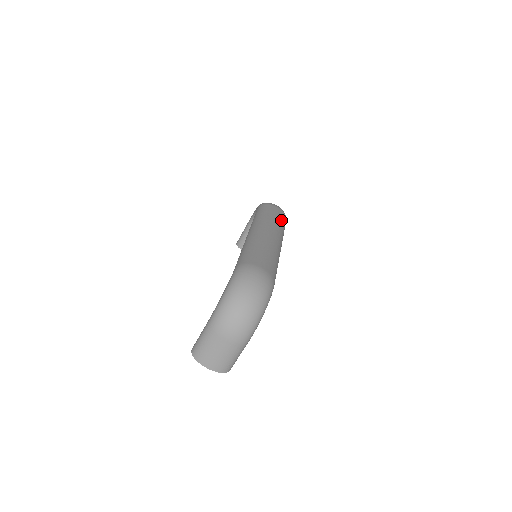
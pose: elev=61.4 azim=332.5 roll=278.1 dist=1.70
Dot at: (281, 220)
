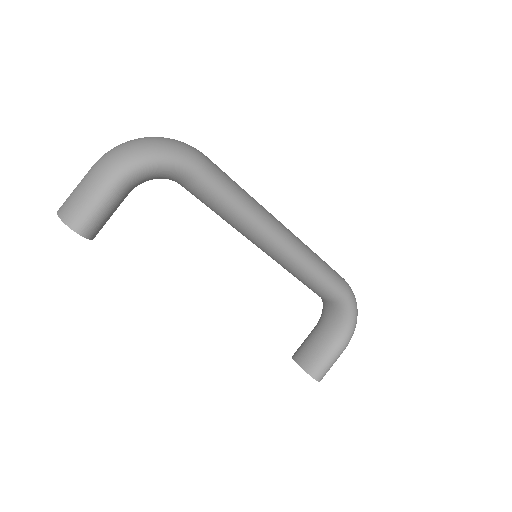
Dot at: (328, 266)
